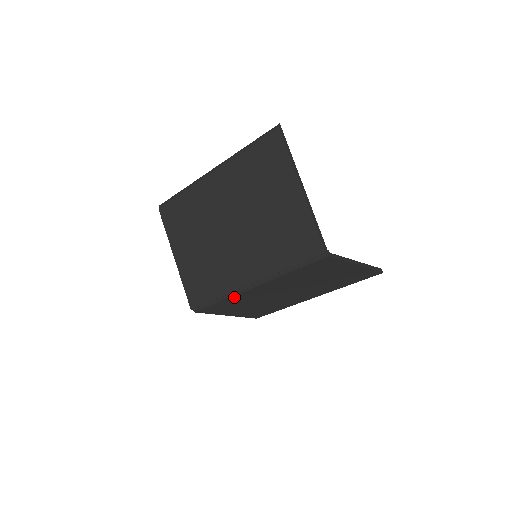
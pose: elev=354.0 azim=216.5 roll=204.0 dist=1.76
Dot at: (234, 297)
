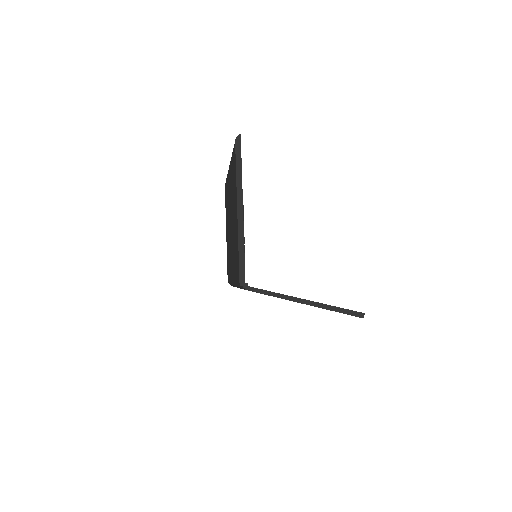
Dot at: occluded
